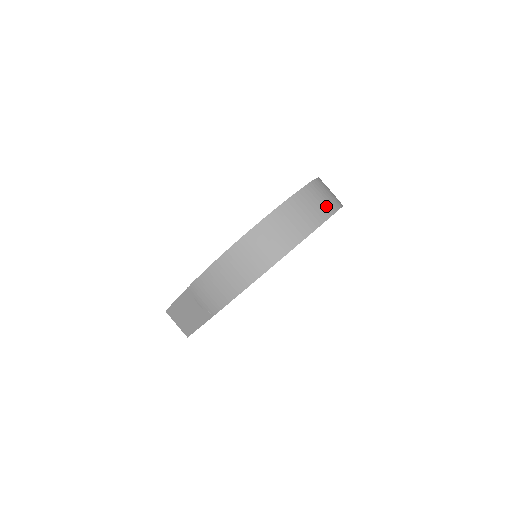
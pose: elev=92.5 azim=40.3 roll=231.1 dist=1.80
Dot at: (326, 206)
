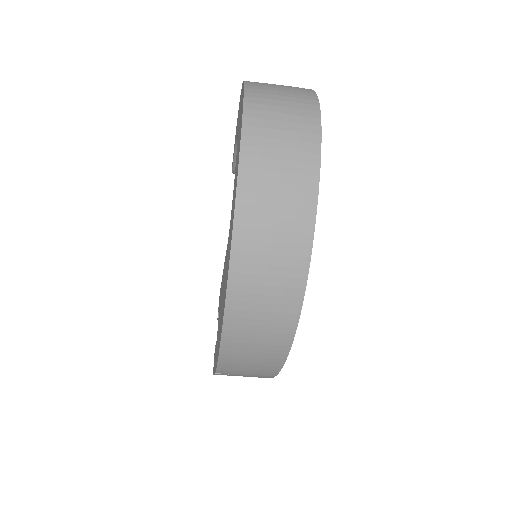
Dot at: (299, 144)
